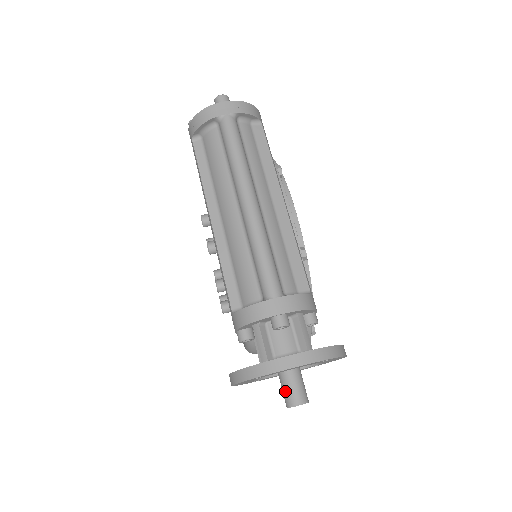
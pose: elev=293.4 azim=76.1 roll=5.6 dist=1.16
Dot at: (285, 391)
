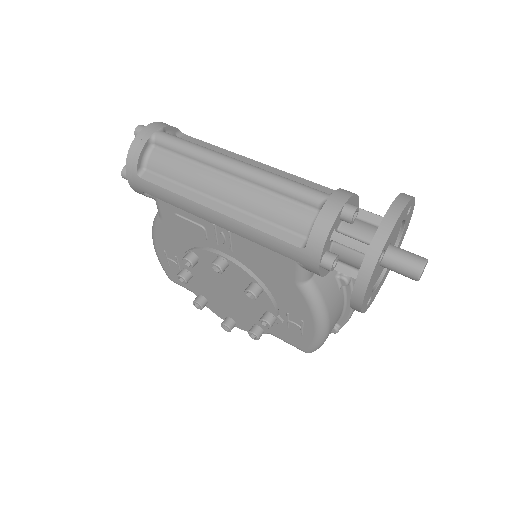
Dot at: (404, 266)
